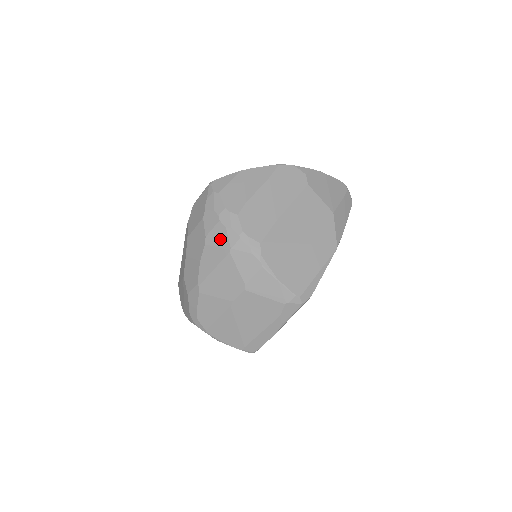
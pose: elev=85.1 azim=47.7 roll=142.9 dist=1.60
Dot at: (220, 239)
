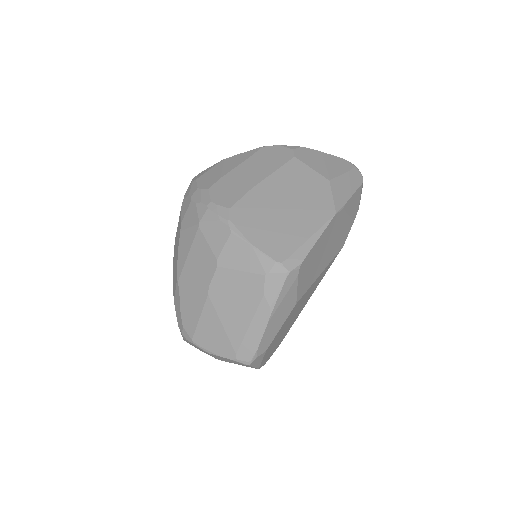
Dot at: (191, 218)
